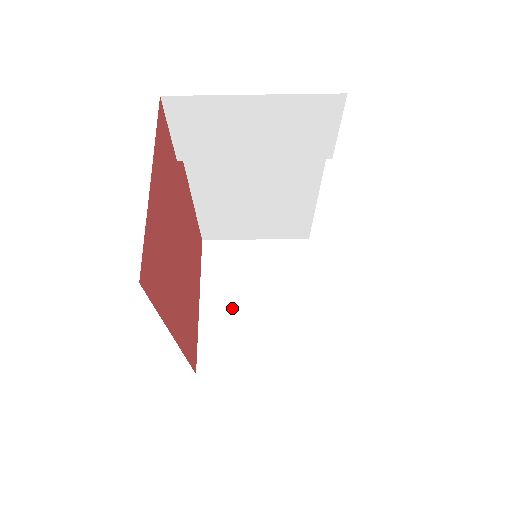
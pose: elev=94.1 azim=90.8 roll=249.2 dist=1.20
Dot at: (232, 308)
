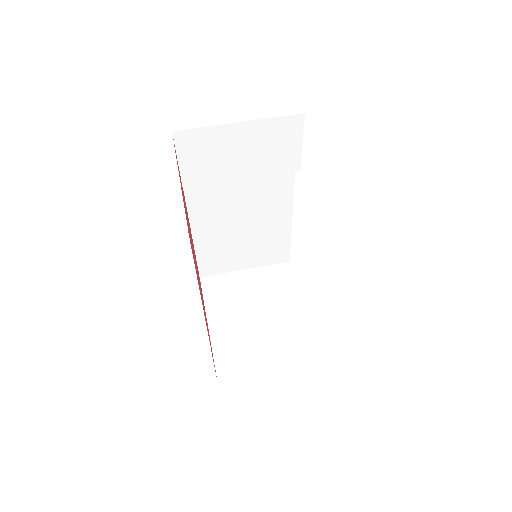
Dot at: (237, 325)
